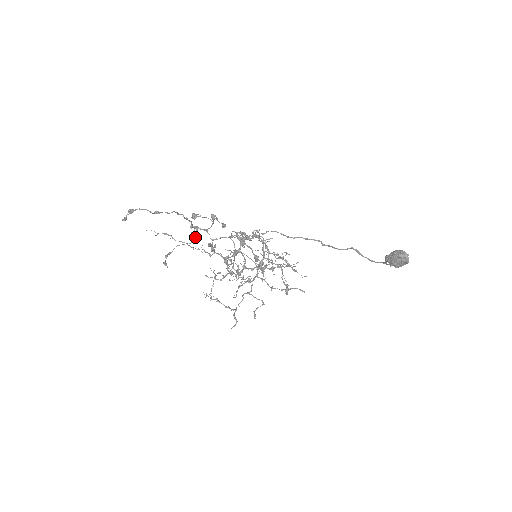
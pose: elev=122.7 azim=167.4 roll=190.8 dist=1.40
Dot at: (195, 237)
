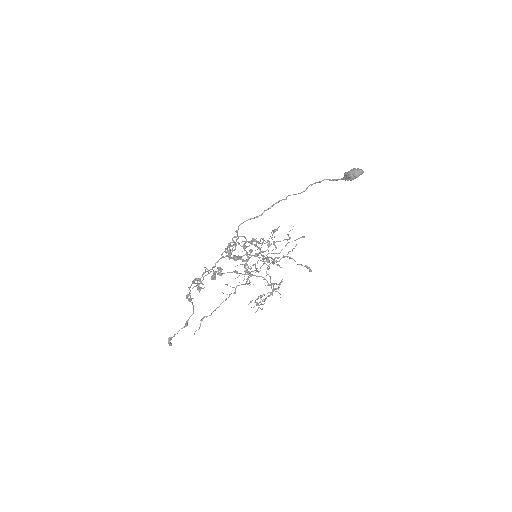
Dot at: occluded
